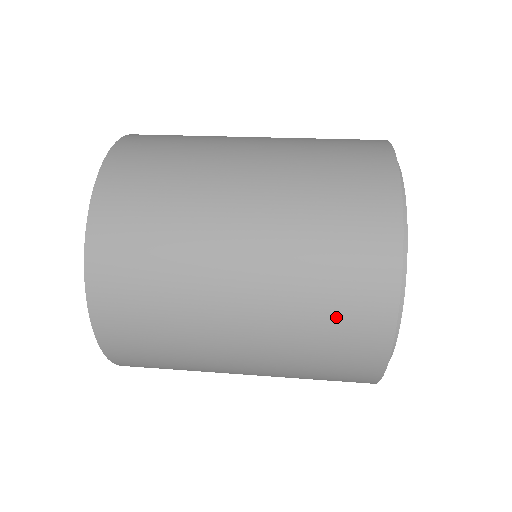
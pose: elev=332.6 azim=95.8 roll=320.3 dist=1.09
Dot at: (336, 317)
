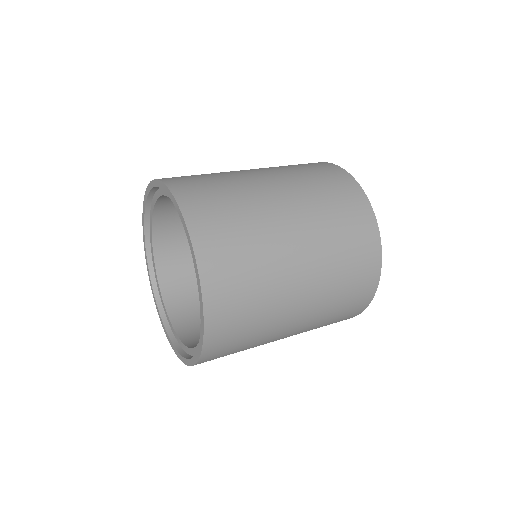
Dot at: (354, 270)
